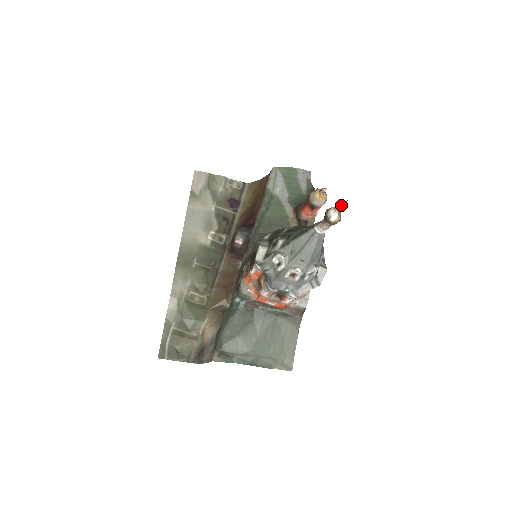
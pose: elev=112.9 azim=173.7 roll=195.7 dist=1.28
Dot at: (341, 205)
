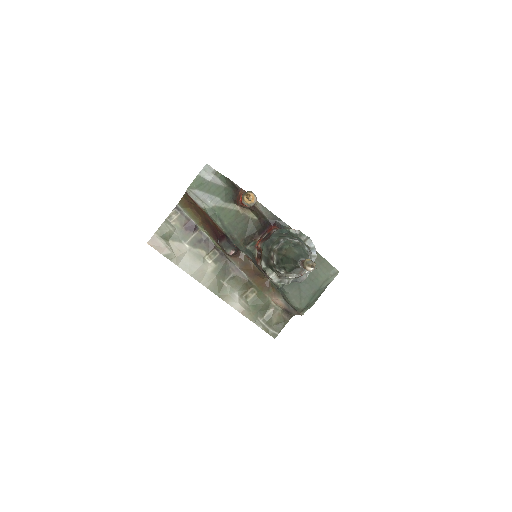
Dot at: (313, 267)
